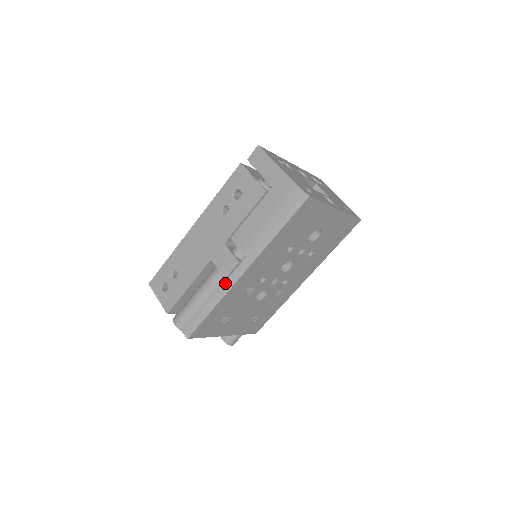
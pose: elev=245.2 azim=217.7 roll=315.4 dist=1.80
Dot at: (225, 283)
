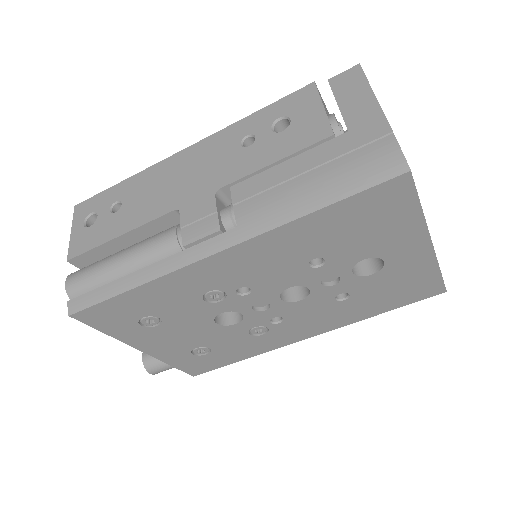
Dot at: (177, 254)
